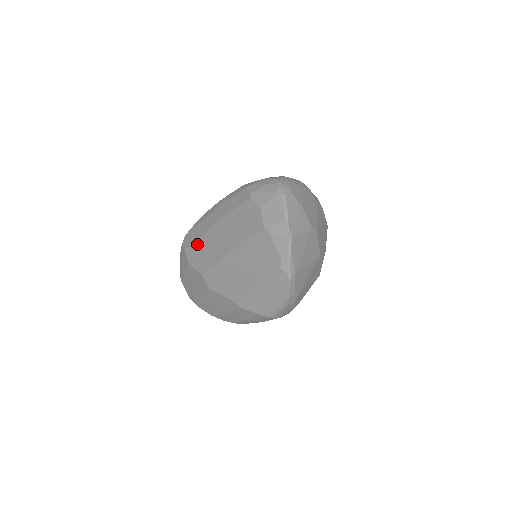
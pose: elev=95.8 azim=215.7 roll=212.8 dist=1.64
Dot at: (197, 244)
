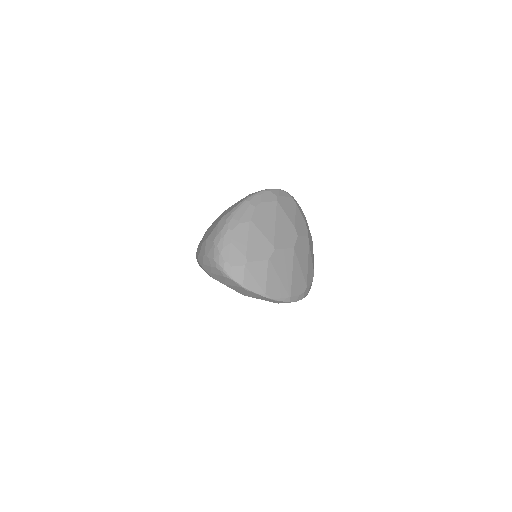
Dot at: occluded
